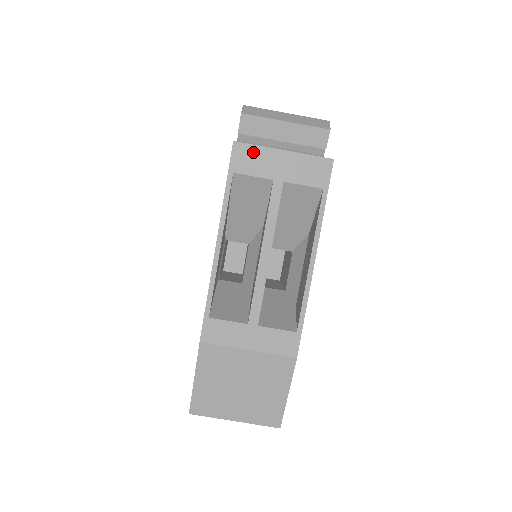
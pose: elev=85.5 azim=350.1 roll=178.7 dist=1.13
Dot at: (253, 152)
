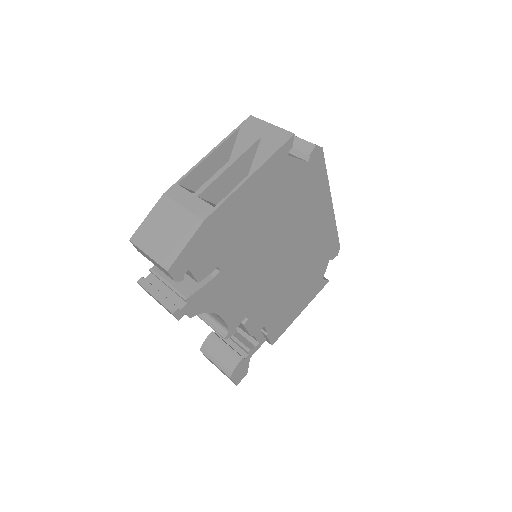
Dot at: (256, 121)
